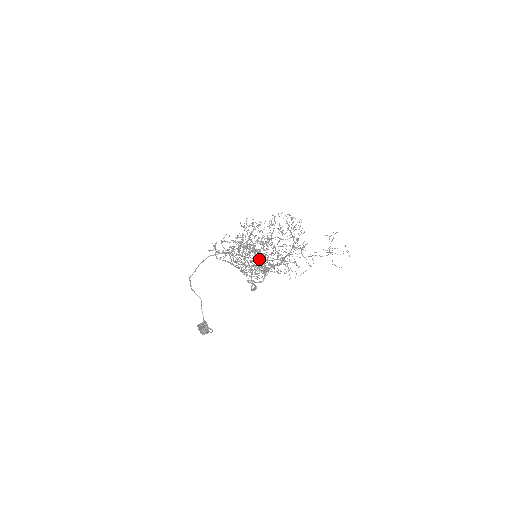
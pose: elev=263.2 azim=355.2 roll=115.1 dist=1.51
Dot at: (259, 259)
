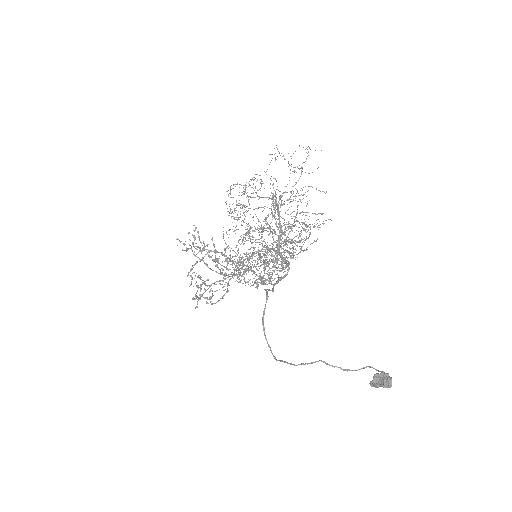
Dot at: (272, 255)
